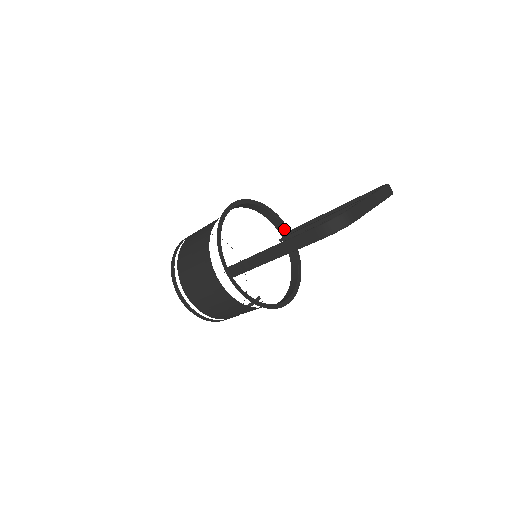
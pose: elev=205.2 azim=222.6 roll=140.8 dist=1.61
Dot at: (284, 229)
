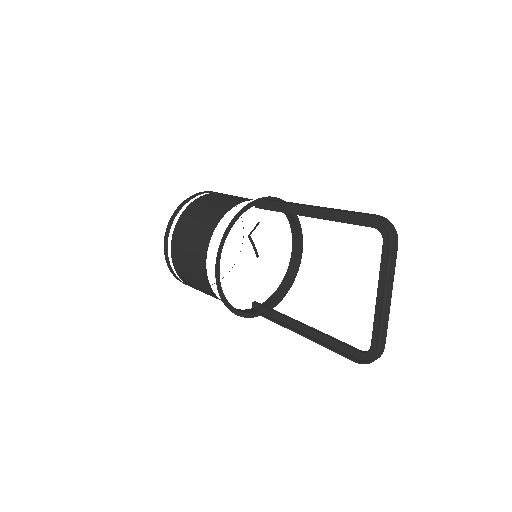
Dot at: (256, 204)
